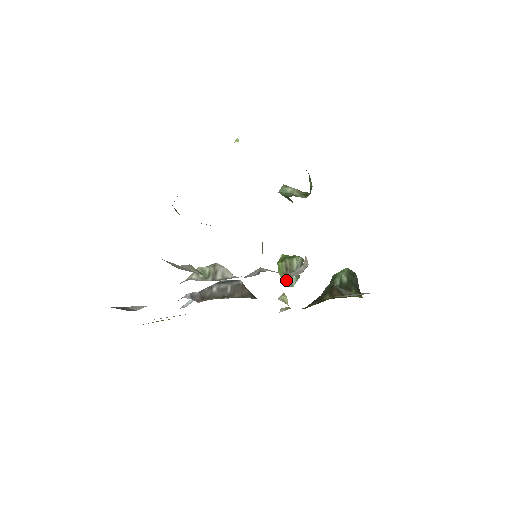
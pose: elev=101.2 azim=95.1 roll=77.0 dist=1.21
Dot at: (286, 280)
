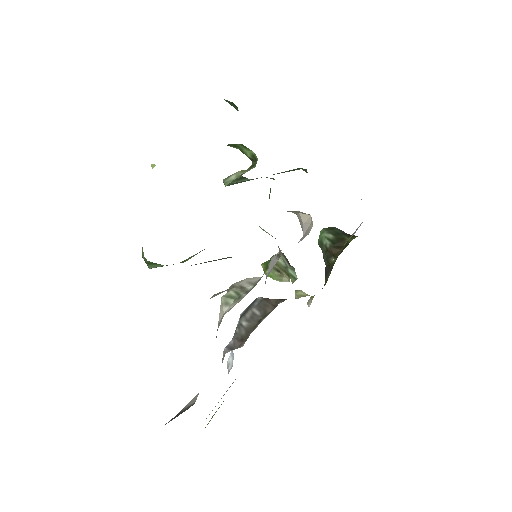
Dot at: (286, 279)
